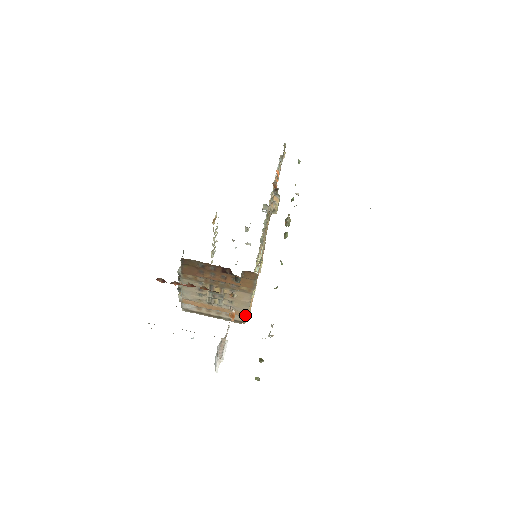
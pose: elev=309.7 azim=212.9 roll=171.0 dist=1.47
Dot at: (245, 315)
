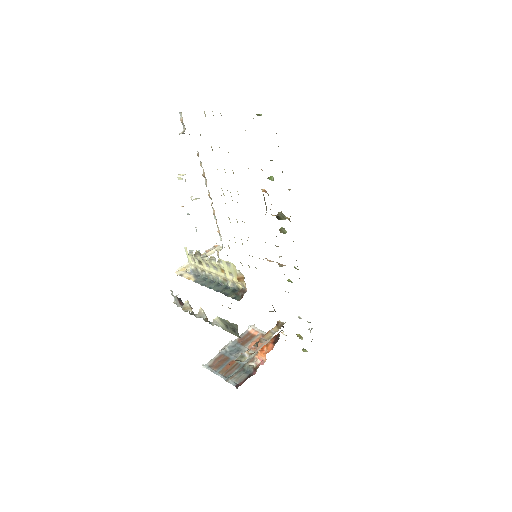
Dot at: occluded
